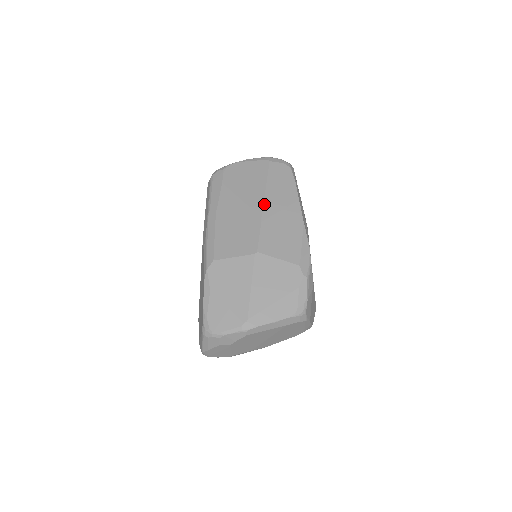
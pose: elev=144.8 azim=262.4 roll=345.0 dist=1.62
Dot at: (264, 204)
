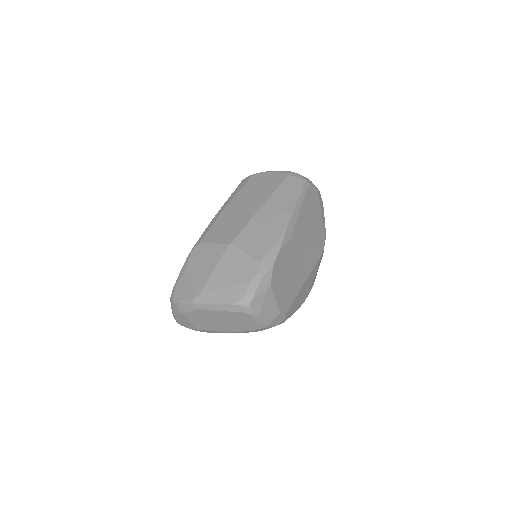
Dot at: (261, 207)
